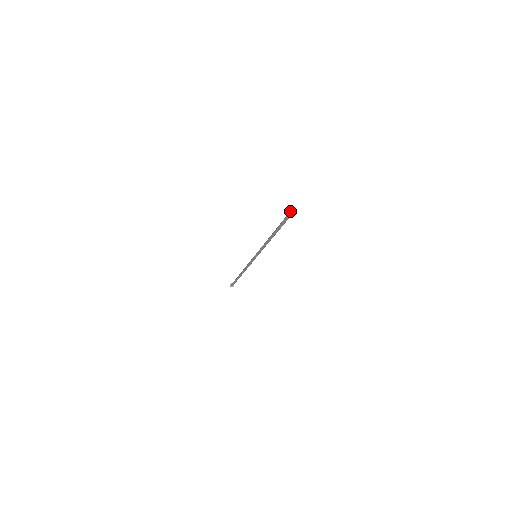
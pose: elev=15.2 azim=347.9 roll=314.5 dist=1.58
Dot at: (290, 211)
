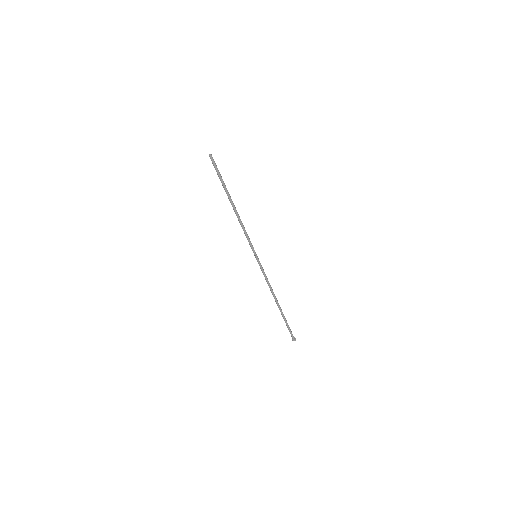
Dot at: occluded
